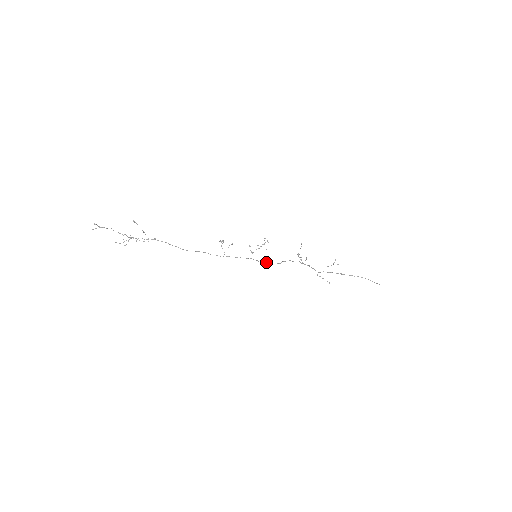
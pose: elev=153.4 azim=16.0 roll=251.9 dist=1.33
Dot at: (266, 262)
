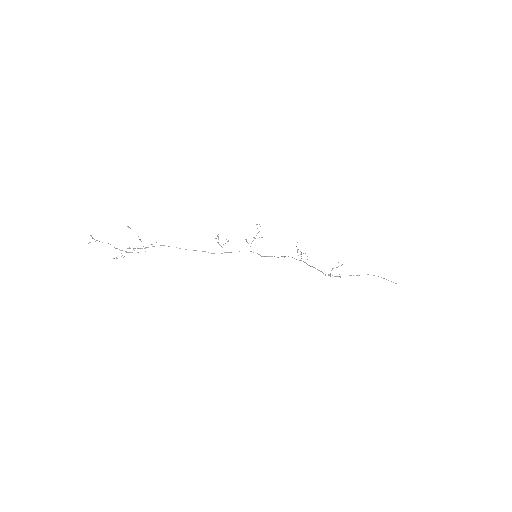
Dot at: (267, 256)
